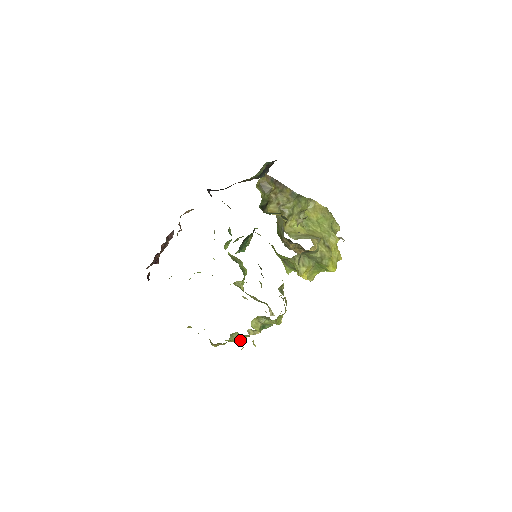
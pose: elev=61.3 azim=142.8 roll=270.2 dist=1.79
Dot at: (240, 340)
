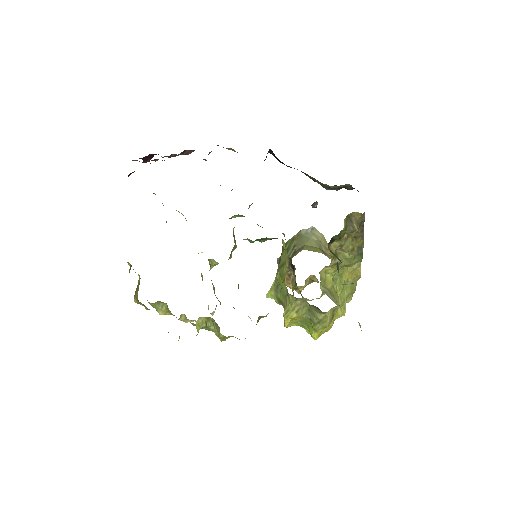
Dot at: (162, 312)
